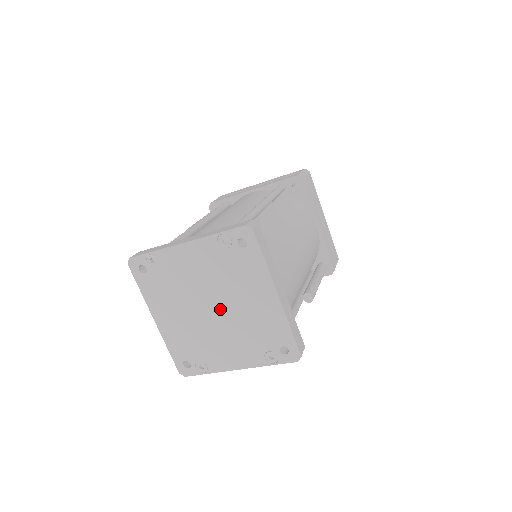
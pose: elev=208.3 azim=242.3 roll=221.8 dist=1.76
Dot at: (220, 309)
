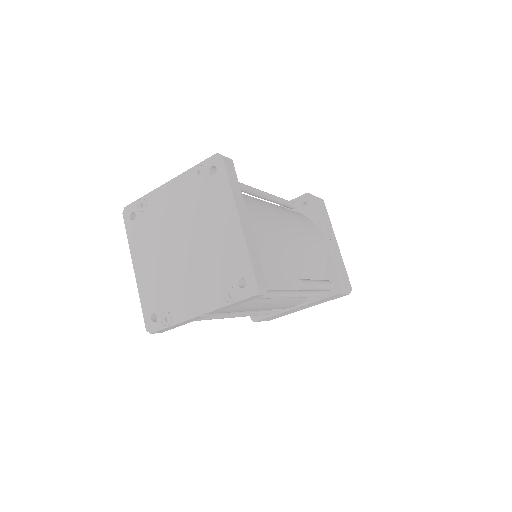
Dot at: (189, 245)
